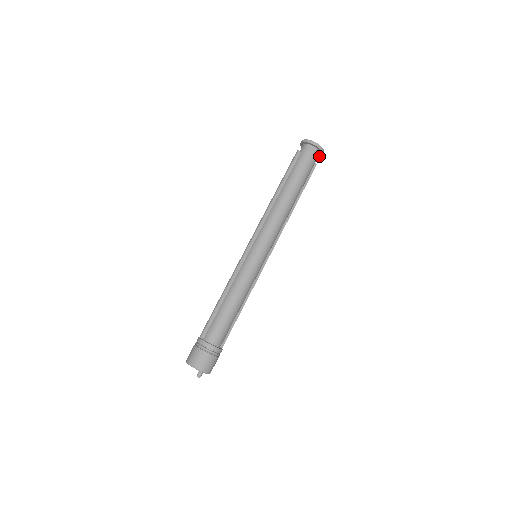
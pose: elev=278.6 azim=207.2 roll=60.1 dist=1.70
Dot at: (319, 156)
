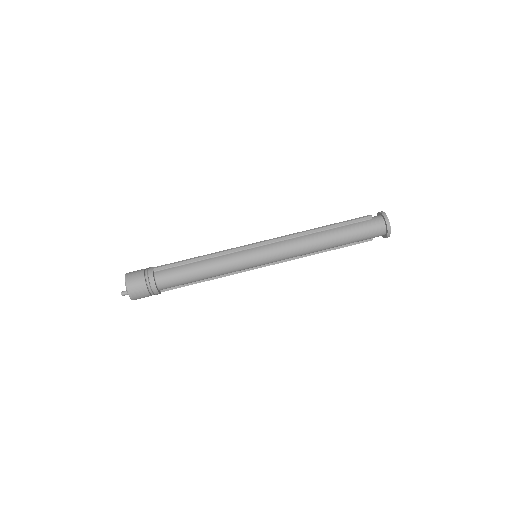
Dot at: (382, 236)
